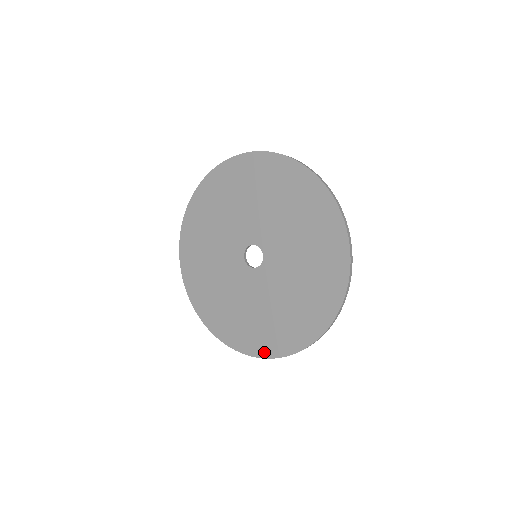
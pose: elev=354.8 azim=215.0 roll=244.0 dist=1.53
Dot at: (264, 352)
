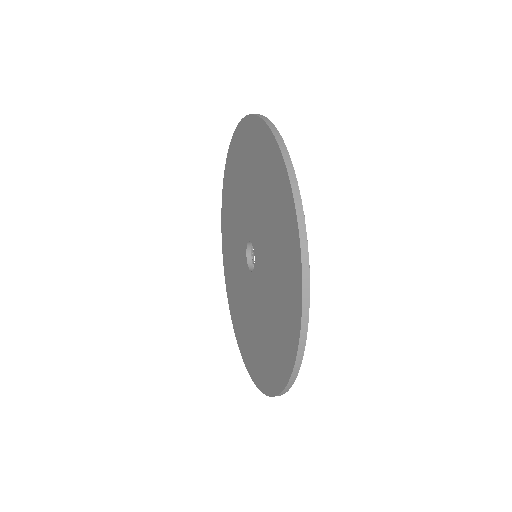
Dot at: (284, 375)
